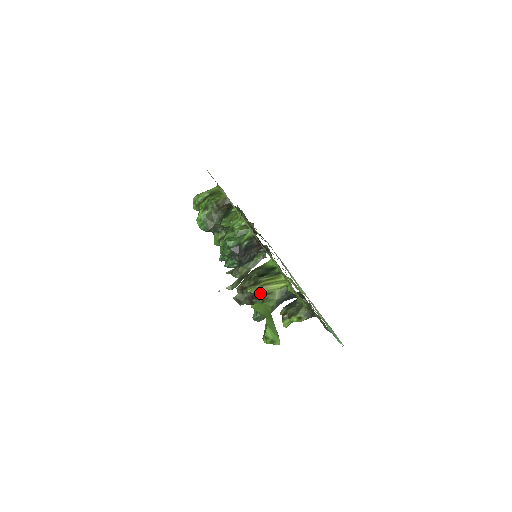
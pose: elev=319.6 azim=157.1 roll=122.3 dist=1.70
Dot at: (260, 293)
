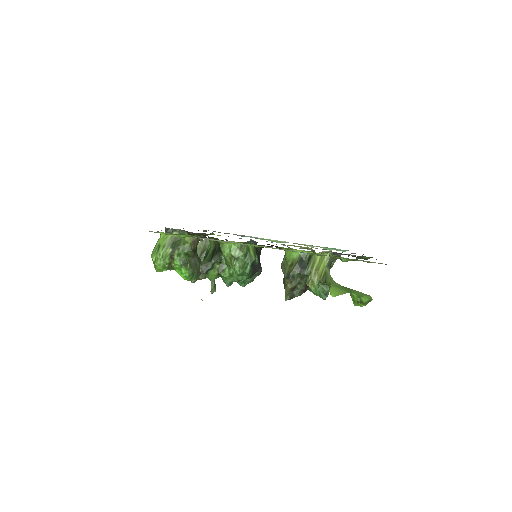
Dot at: (318, 281)
